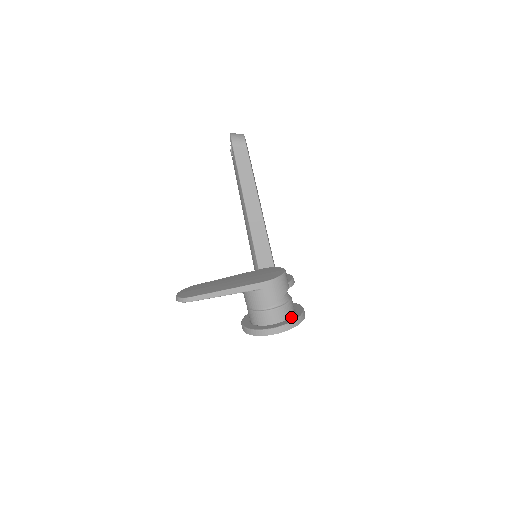
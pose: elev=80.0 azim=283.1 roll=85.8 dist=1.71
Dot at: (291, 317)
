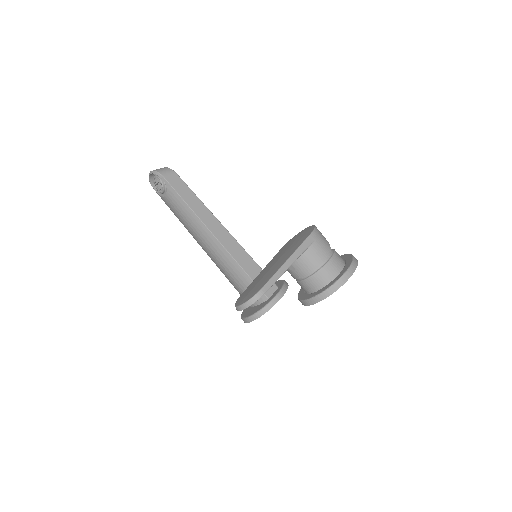
Dot at: (346, 259)
